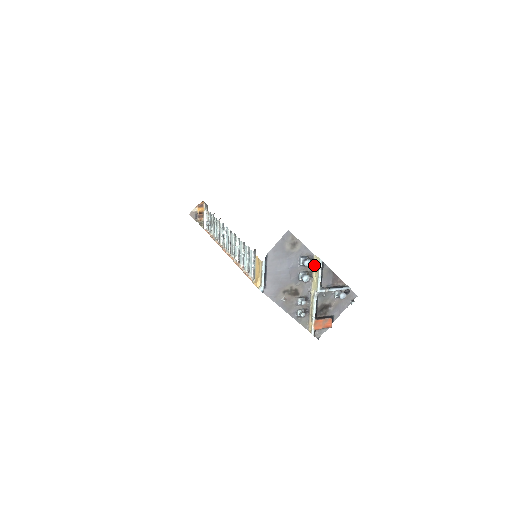
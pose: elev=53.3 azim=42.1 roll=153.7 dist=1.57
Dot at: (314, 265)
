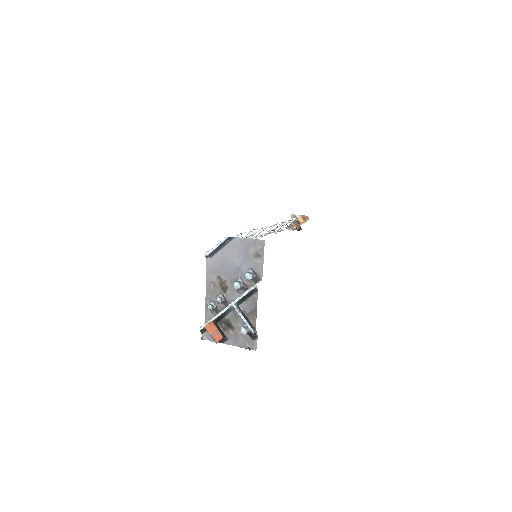
Dot at: occluded
